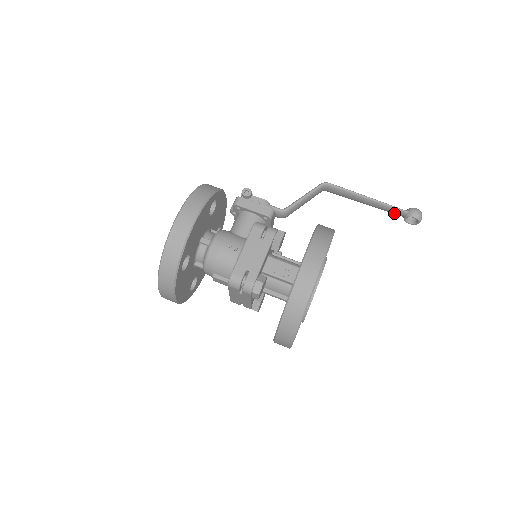
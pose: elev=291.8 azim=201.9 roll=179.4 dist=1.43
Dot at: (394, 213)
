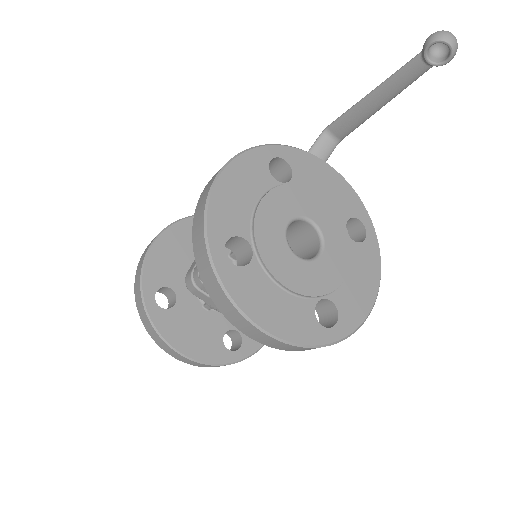
Dot at: (416, 74)
